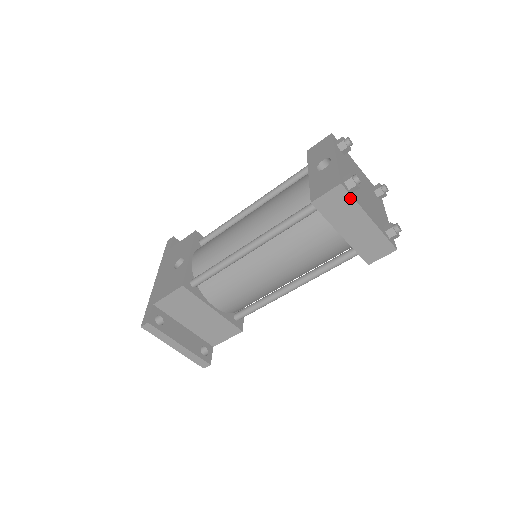
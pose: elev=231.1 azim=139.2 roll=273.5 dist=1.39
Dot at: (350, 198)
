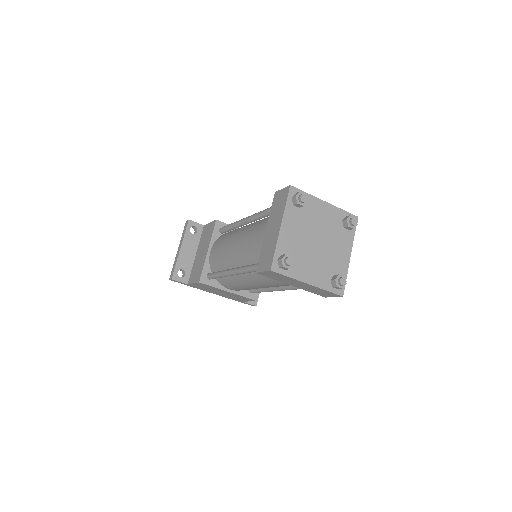
Dot at: (286, 201)
